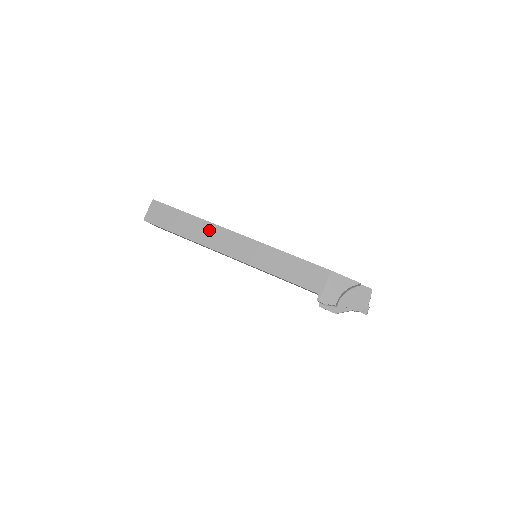
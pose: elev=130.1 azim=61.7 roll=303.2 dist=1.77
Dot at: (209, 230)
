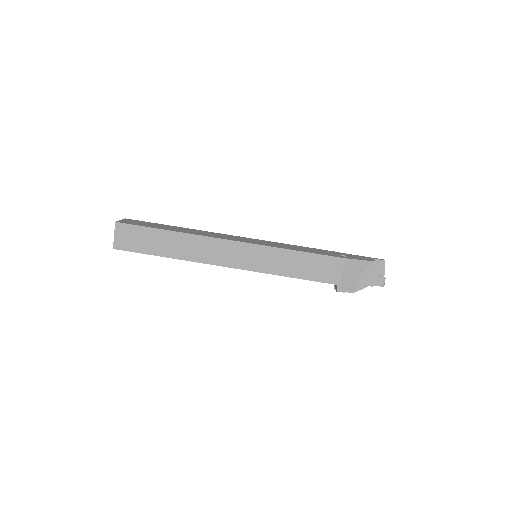
Dot at: (197, 244)
